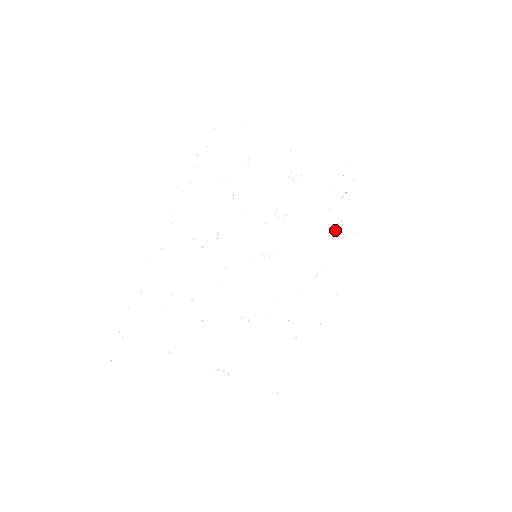
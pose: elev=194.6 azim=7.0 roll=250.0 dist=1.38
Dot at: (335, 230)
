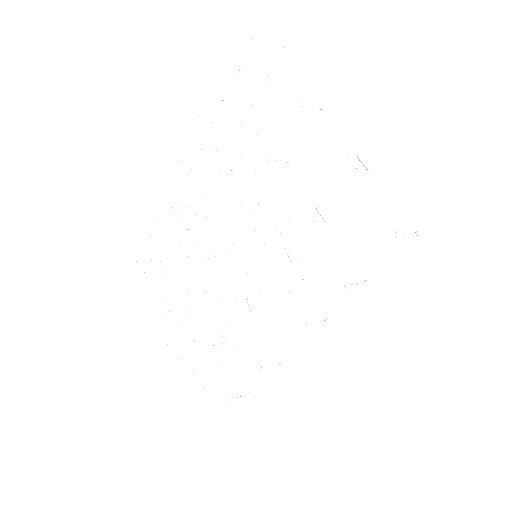
Dot at: (348, 284)
